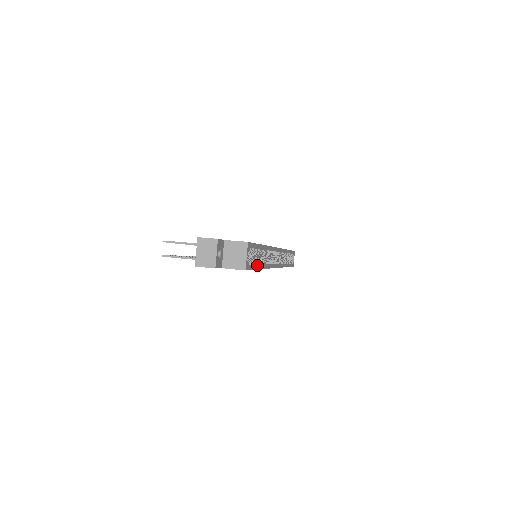
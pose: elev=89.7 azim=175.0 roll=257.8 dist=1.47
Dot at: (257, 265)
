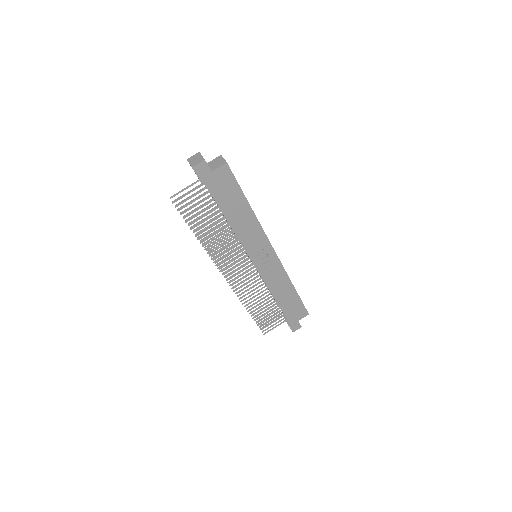
Dot at: (242, 191)
